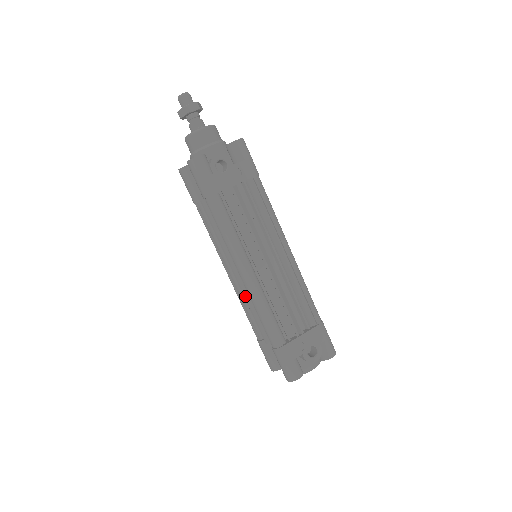
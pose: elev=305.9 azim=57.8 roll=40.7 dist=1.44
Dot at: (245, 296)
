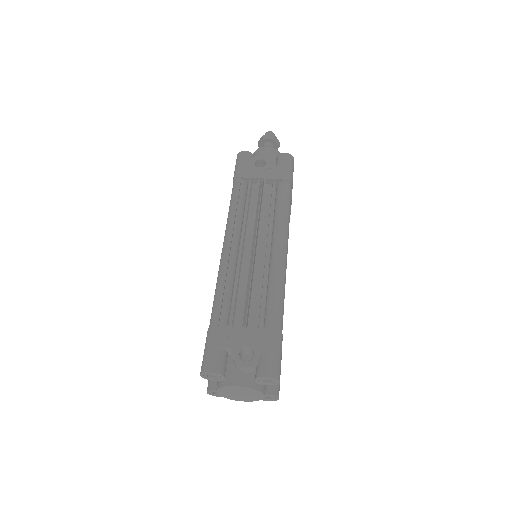
Dot at: occluded
